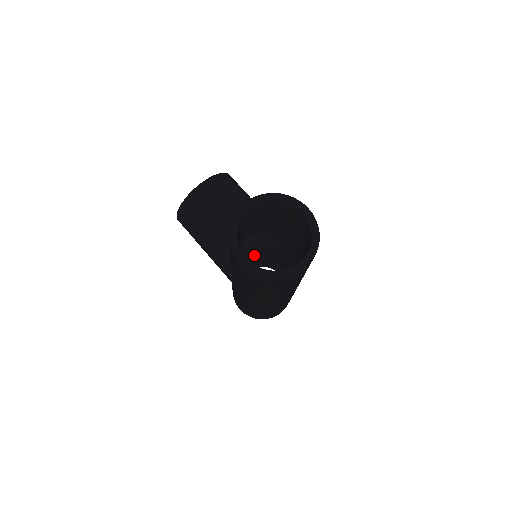
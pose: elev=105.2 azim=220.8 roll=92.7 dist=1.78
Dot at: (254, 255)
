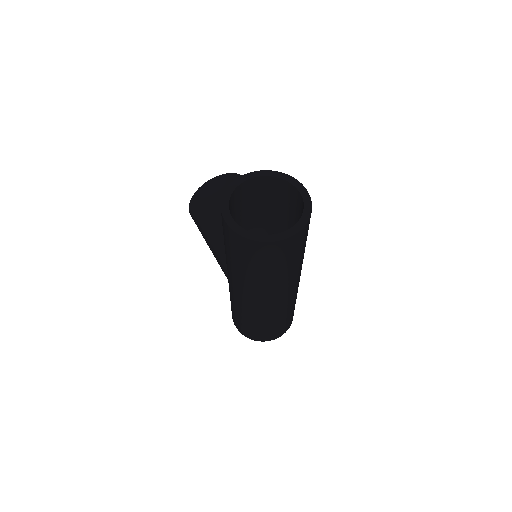
Dot at: occluded
